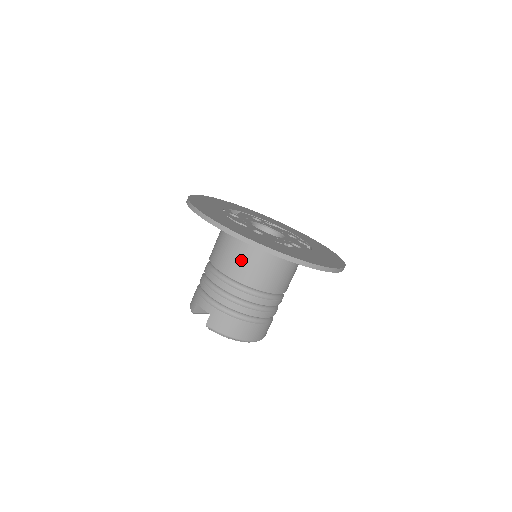
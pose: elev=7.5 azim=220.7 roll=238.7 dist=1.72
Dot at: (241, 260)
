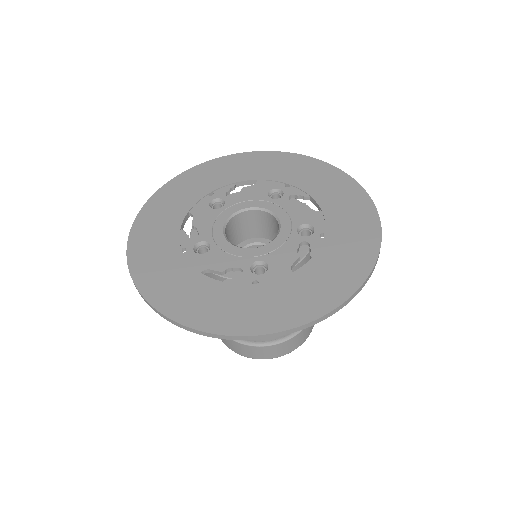
Dot at: occluded
